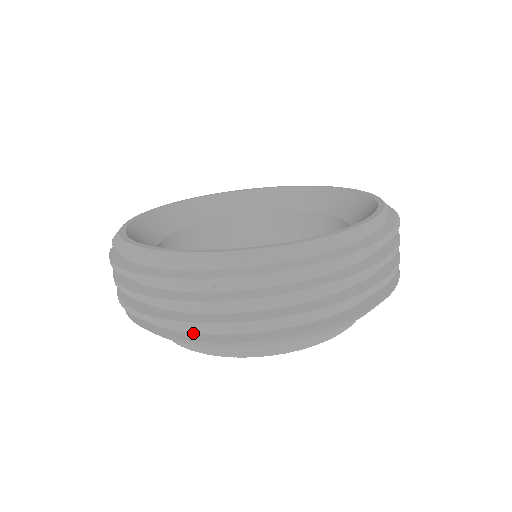
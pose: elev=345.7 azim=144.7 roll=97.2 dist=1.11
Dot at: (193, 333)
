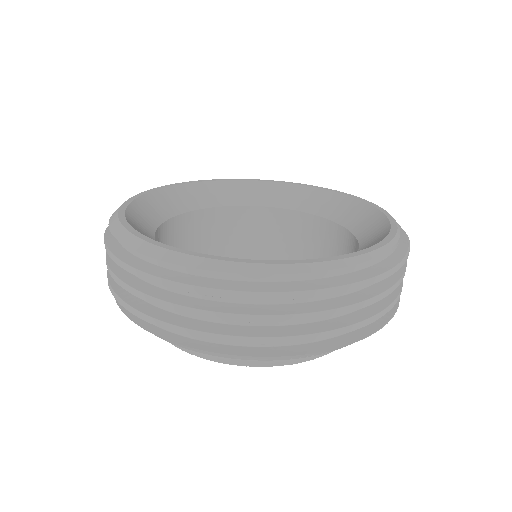
Dot at: (200, 340)
